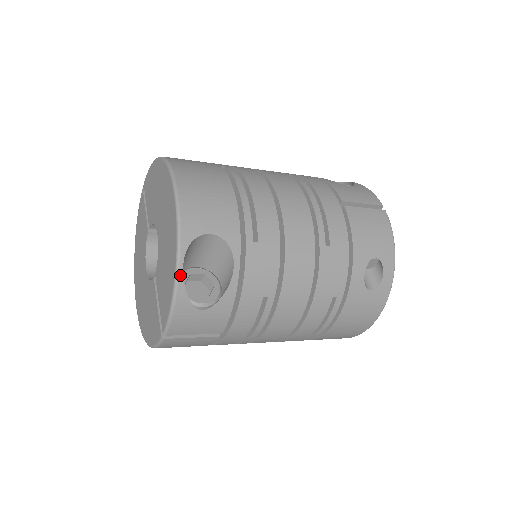
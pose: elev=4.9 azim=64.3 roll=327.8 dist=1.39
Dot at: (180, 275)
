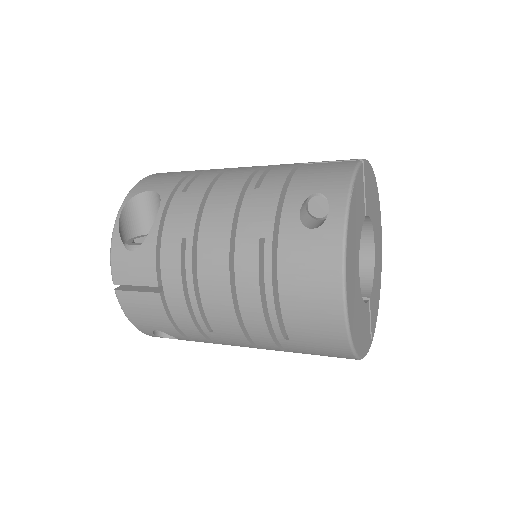
Dot at: (117, 219)
